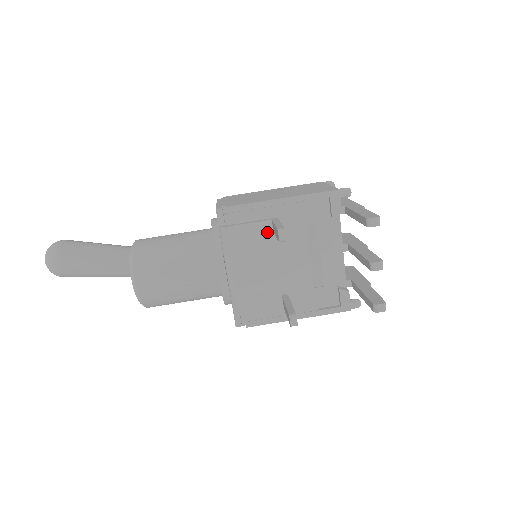
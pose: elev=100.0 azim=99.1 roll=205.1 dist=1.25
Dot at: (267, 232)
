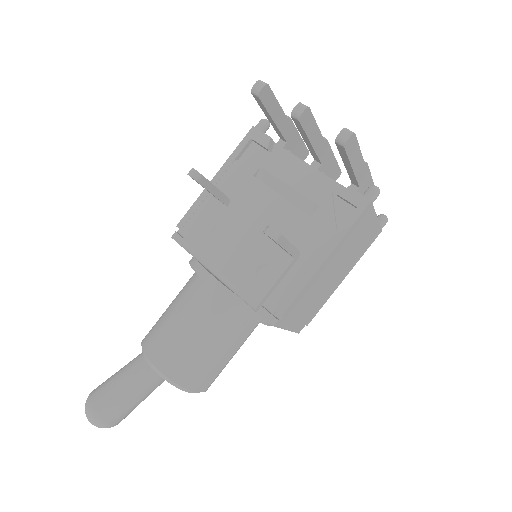
Dot at: (219, 210)
